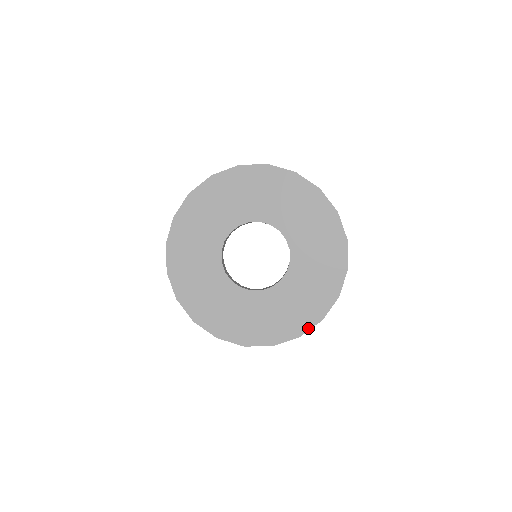
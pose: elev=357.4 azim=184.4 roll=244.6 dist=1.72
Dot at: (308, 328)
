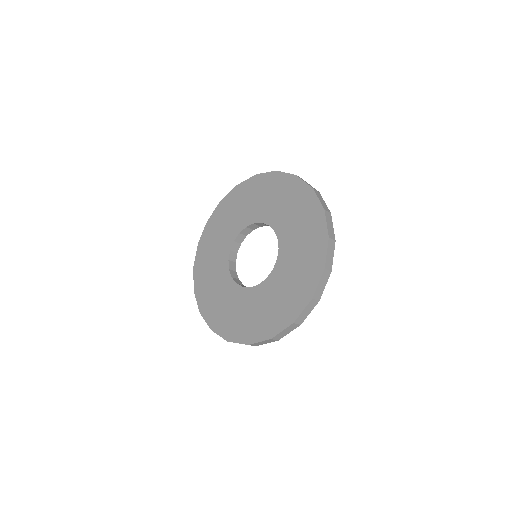
Dot at: (316, 285)
